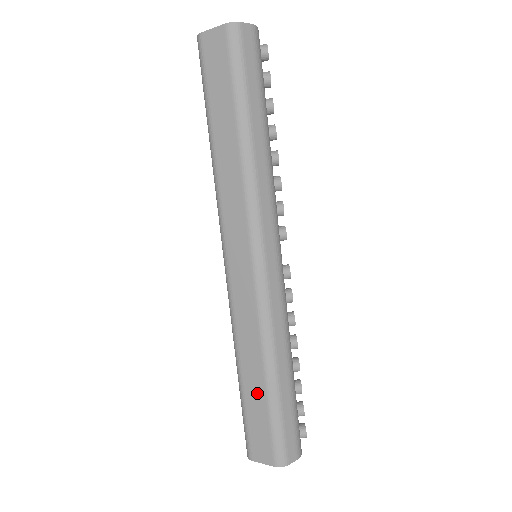
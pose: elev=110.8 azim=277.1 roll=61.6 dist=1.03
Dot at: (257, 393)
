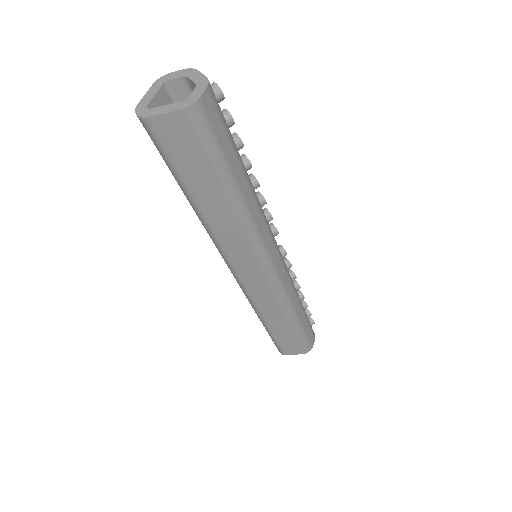
Dot at: (284, 331)
